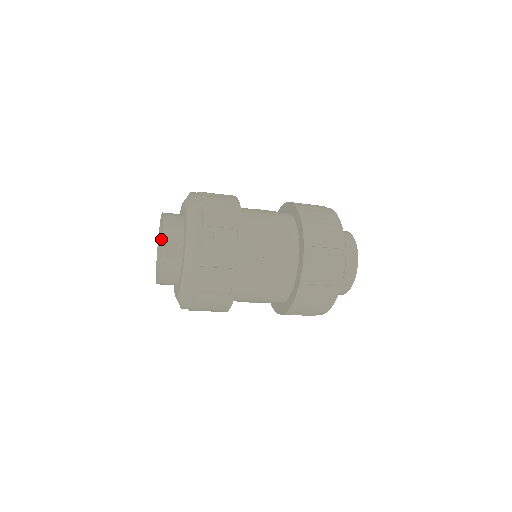
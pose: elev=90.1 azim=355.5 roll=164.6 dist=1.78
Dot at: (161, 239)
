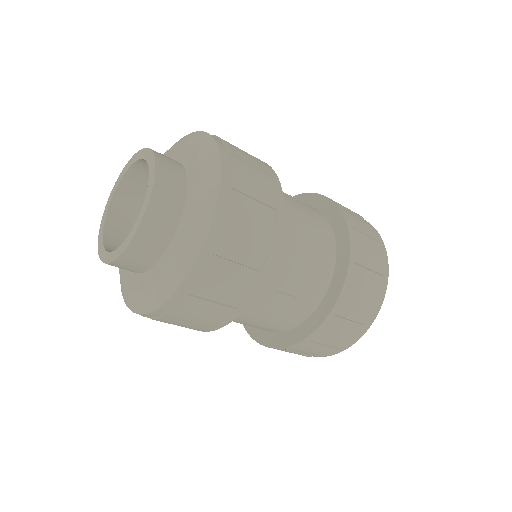
Dot at: (129, 175)
